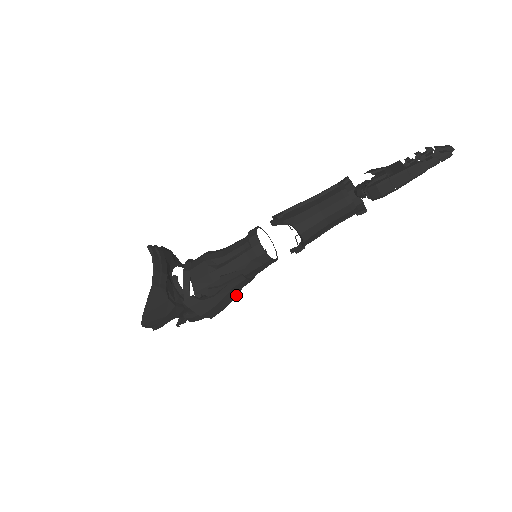
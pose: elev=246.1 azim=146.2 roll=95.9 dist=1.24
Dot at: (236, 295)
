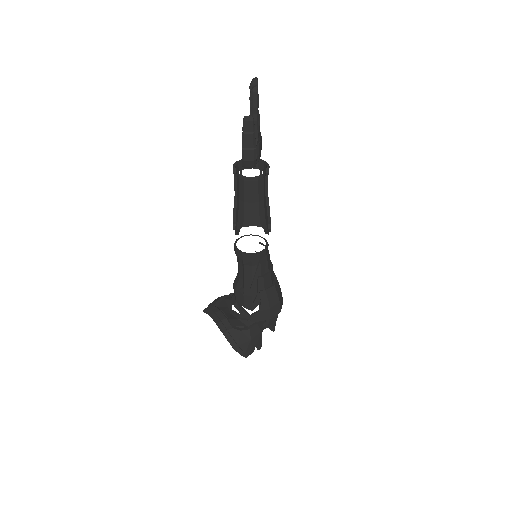
Dot at: (274, 287)
